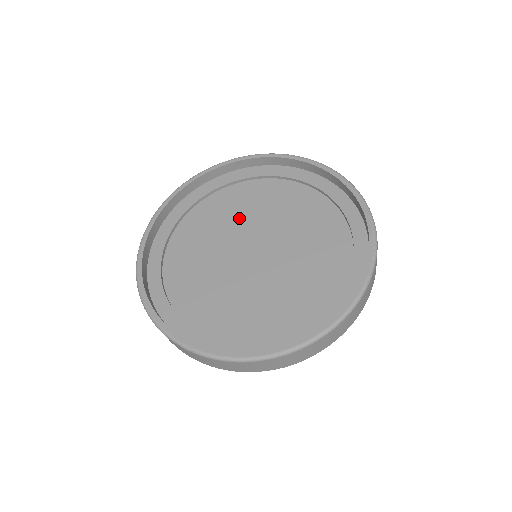
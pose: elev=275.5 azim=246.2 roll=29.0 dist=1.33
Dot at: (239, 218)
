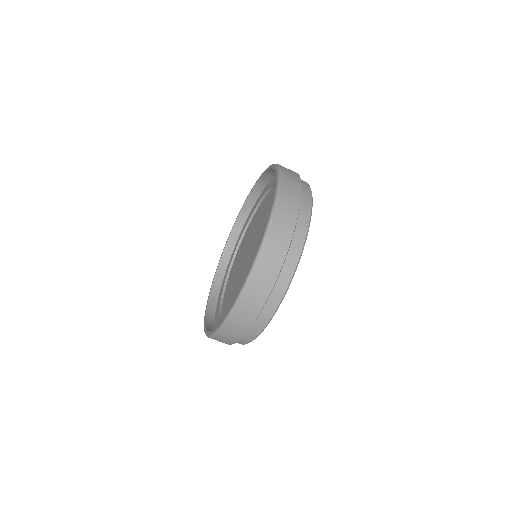
Dot at: (248, 242)
